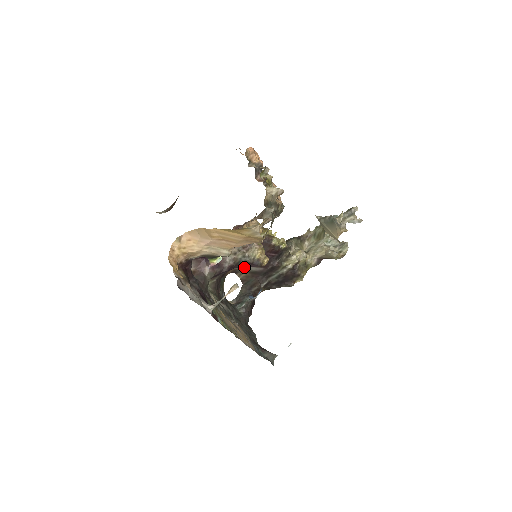
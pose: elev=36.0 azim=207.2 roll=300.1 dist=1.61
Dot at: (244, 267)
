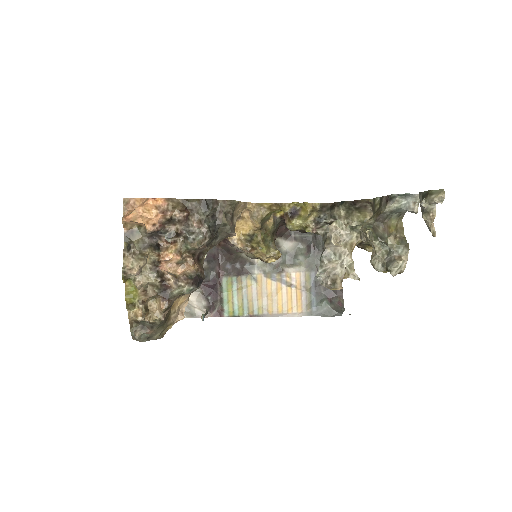
Dot at: occluded
